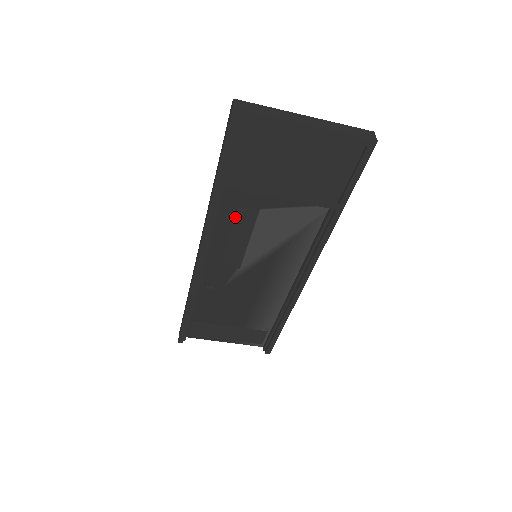
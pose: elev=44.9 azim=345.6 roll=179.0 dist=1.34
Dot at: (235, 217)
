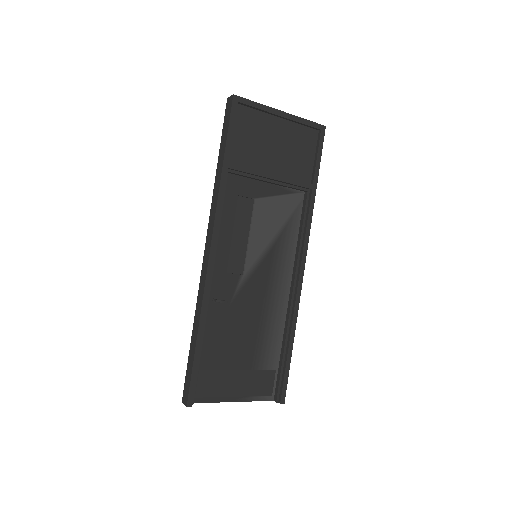
Dot at: (235, 211)
